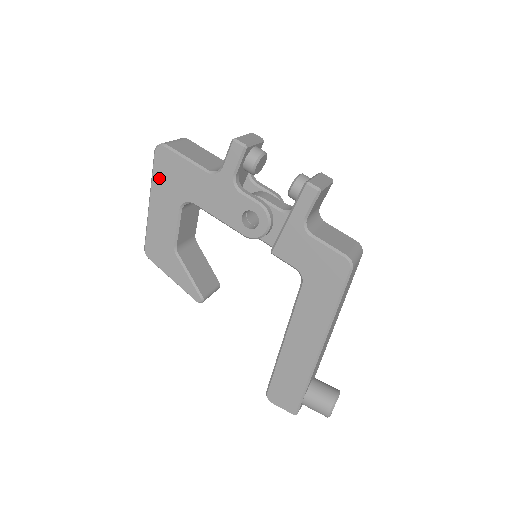
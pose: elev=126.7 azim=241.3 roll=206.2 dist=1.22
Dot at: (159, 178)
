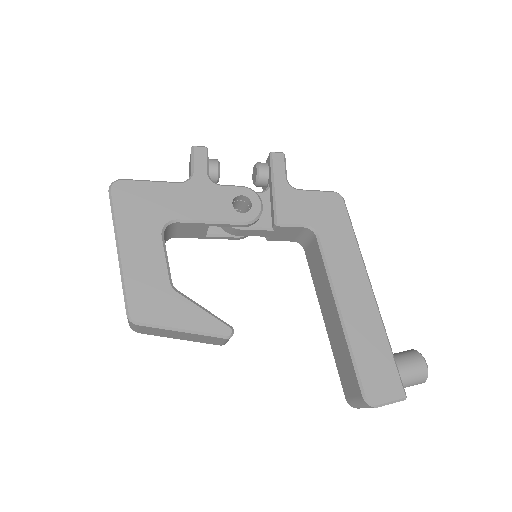
Dot at: (124, 214)
